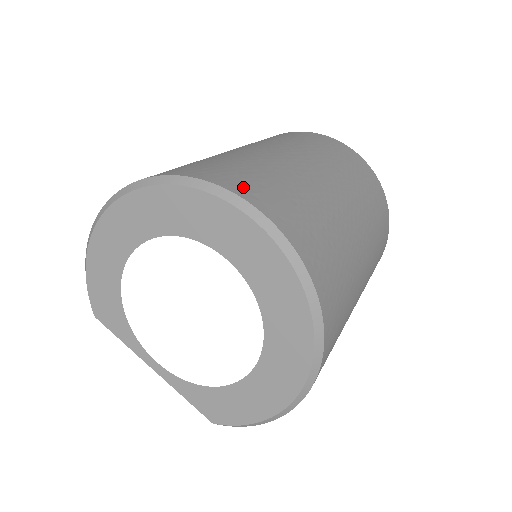
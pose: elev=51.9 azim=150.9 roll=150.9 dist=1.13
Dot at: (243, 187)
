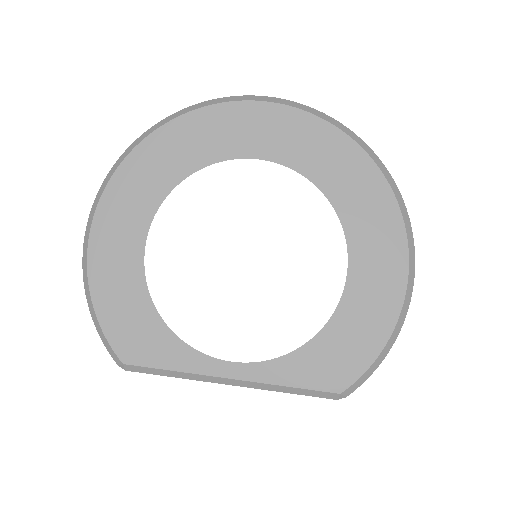
Dot at: occluded
